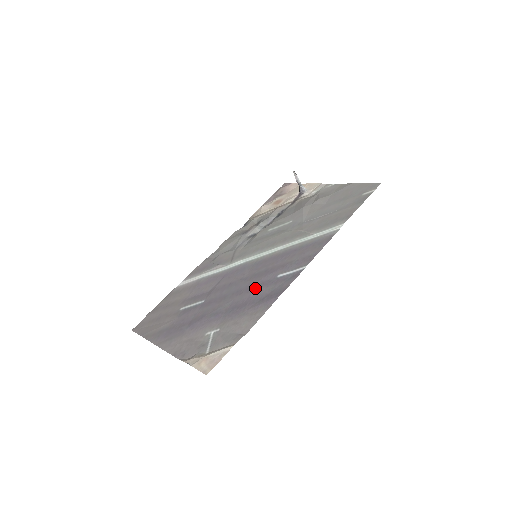
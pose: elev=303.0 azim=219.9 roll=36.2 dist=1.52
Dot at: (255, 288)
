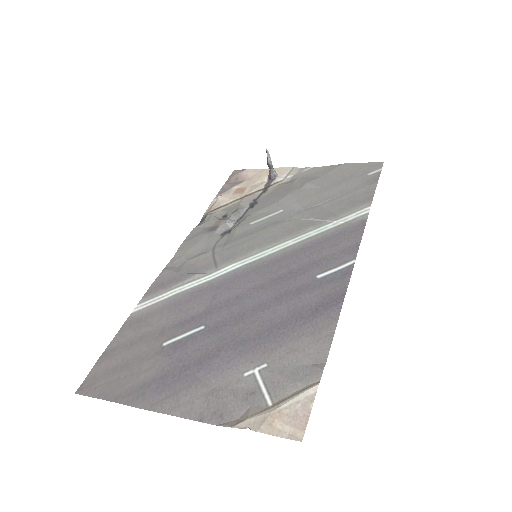
Dot at: (290, 297)
